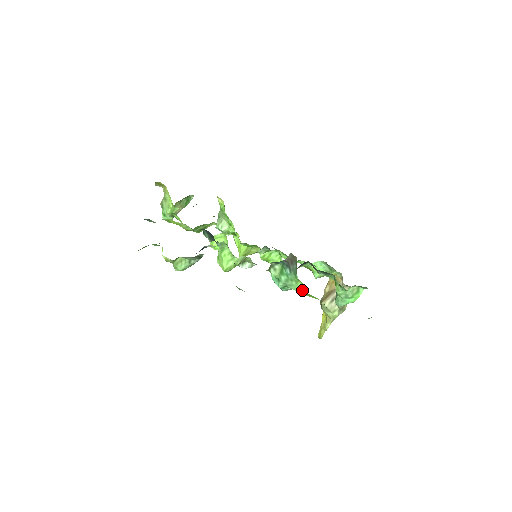
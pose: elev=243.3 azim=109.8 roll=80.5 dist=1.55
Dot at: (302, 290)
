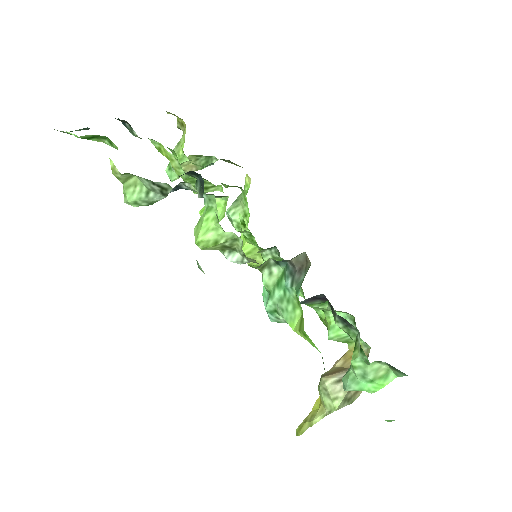
Dot at: (298, 324)
